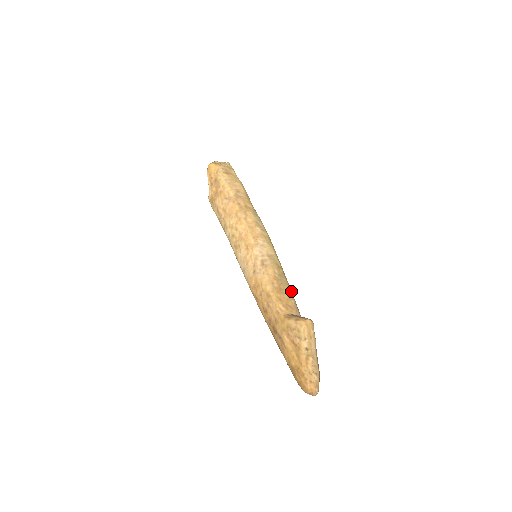
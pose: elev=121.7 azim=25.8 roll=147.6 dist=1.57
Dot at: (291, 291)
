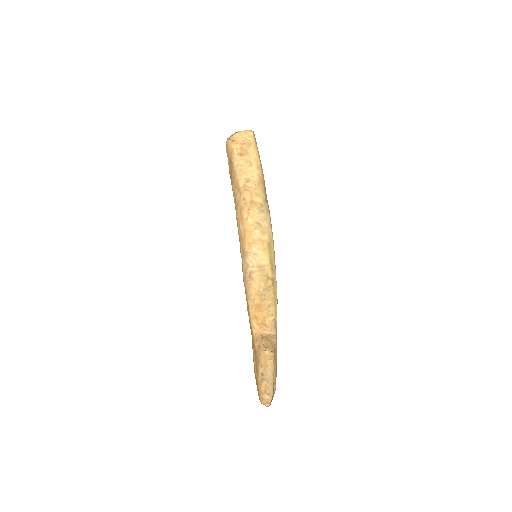
Dot at: (275, 305)
